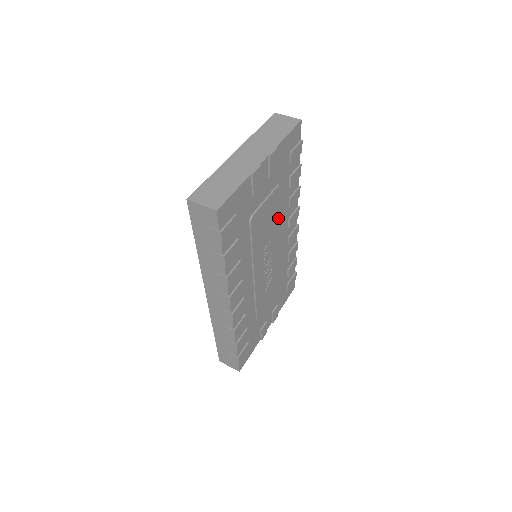
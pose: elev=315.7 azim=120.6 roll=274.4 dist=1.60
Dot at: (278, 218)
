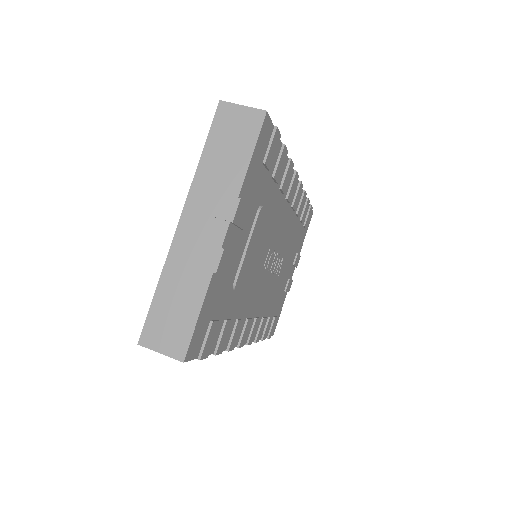
Dot at: (271, 225)
